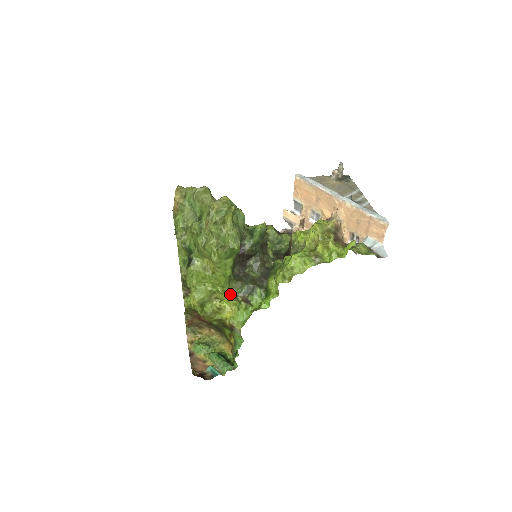
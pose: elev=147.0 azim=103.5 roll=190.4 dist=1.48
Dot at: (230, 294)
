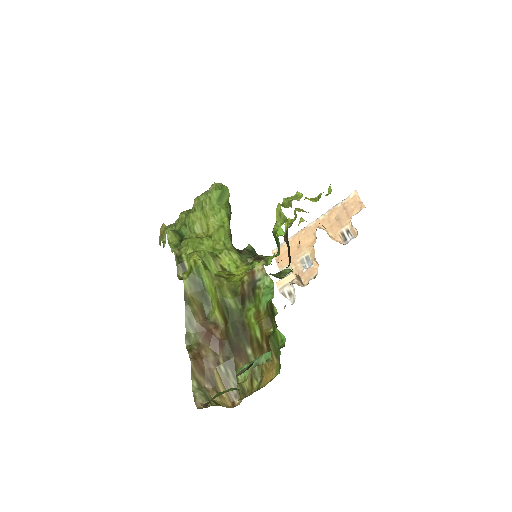
Dot at: (236, 254)
